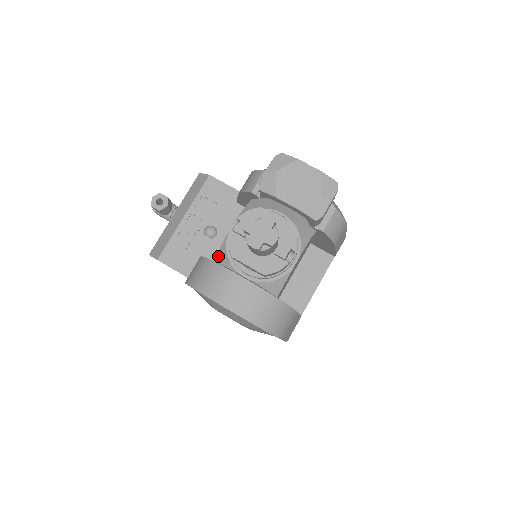
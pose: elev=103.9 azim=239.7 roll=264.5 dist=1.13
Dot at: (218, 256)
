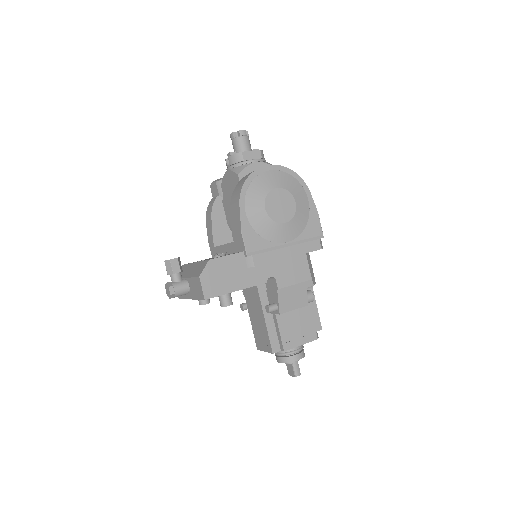
Dot at: (237, 172)
